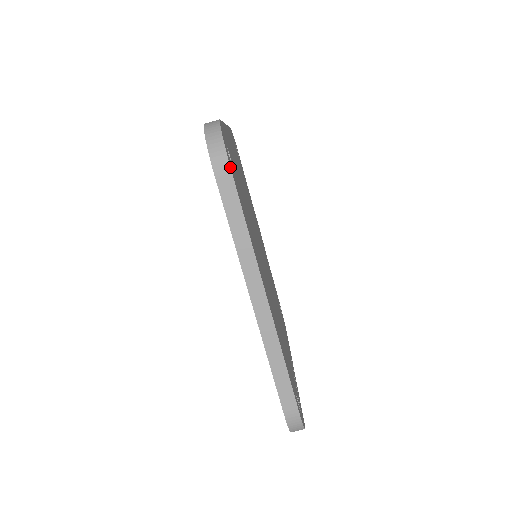
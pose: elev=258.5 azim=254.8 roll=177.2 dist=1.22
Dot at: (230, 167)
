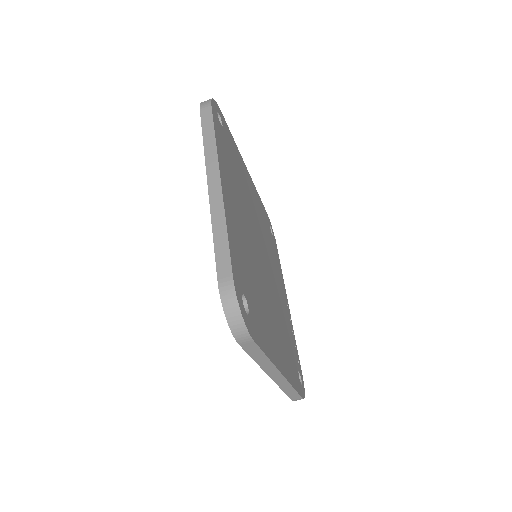
Dot at: (252, 339)
